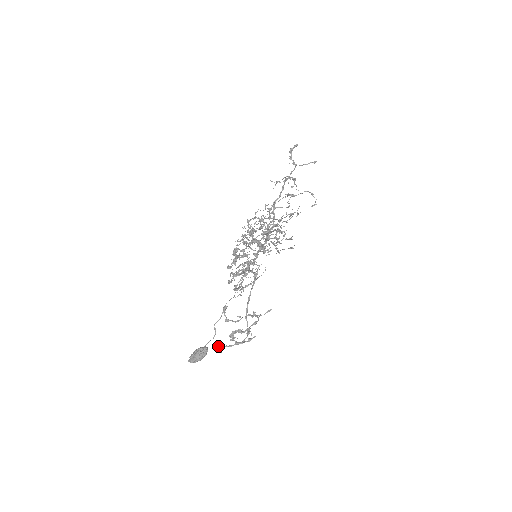
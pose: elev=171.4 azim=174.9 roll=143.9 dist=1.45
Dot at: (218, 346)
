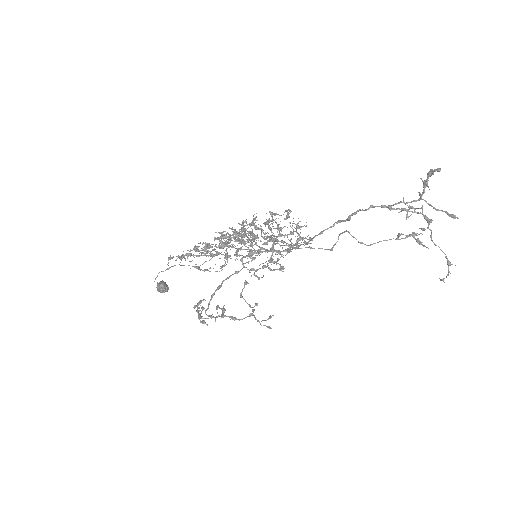
Dot at: (199, 302)
